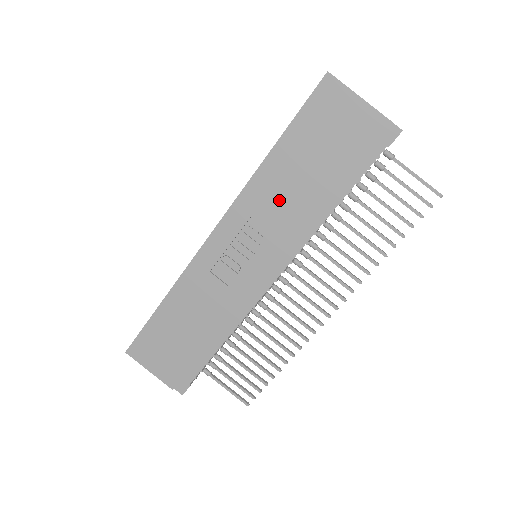
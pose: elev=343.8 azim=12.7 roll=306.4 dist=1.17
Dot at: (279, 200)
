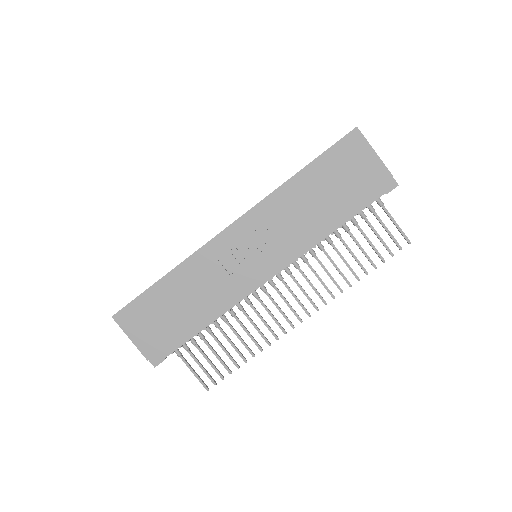
Dot at: (293, 213)
